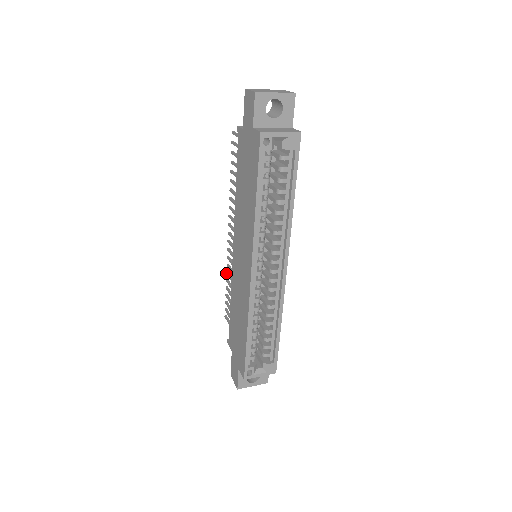
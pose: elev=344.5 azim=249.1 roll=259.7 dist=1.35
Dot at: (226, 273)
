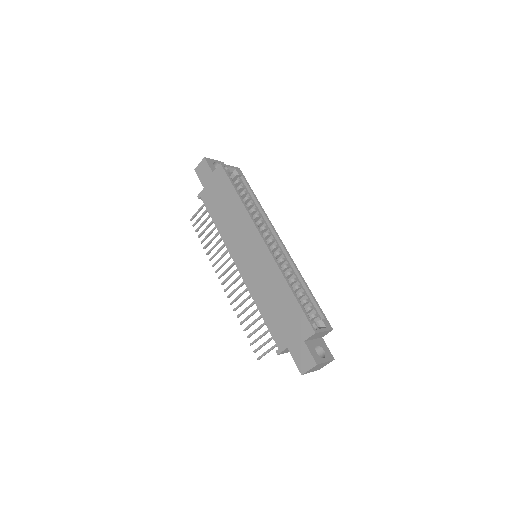
Dot at: (237, 317)
